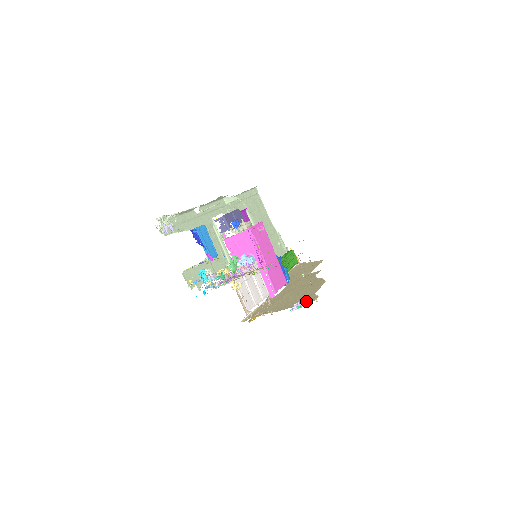
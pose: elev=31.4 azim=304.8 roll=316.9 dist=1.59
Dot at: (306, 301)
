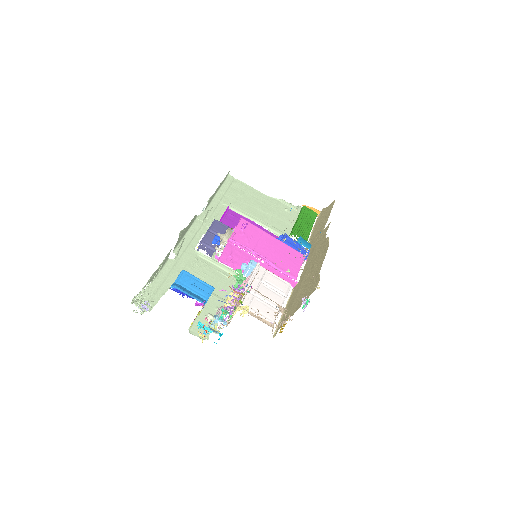
Dot at: (312, 290)
